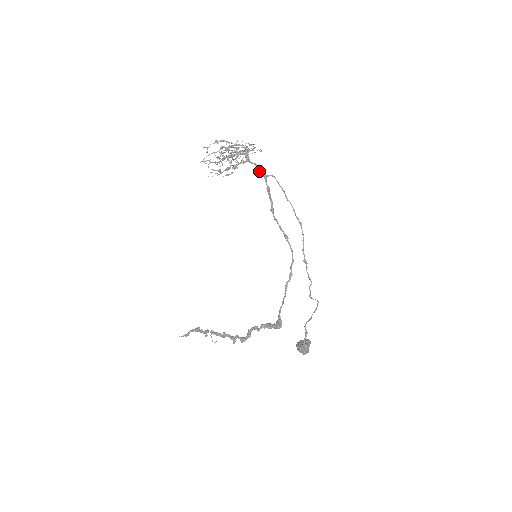
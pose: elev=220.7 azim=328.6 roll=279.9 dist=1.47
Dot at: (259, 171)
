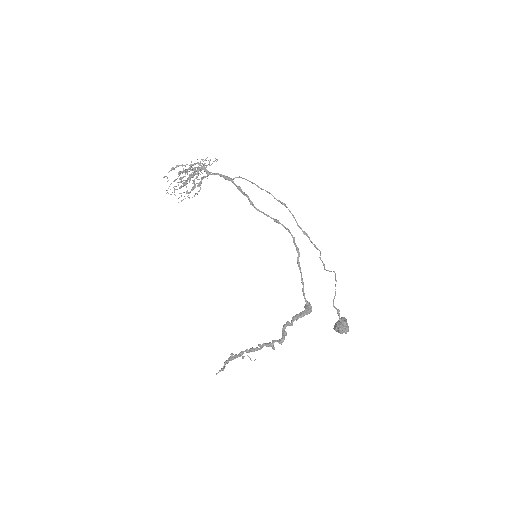
Dot at: occluded
